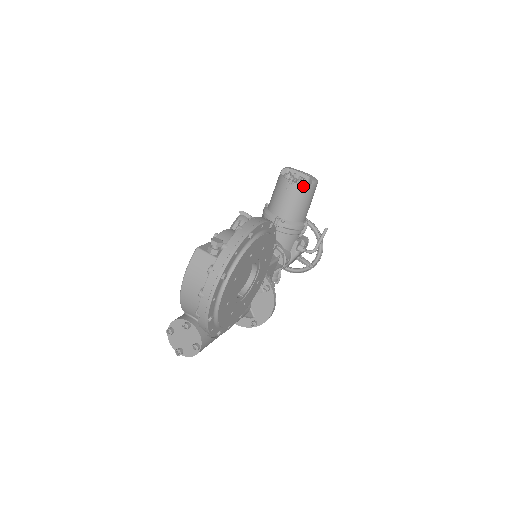
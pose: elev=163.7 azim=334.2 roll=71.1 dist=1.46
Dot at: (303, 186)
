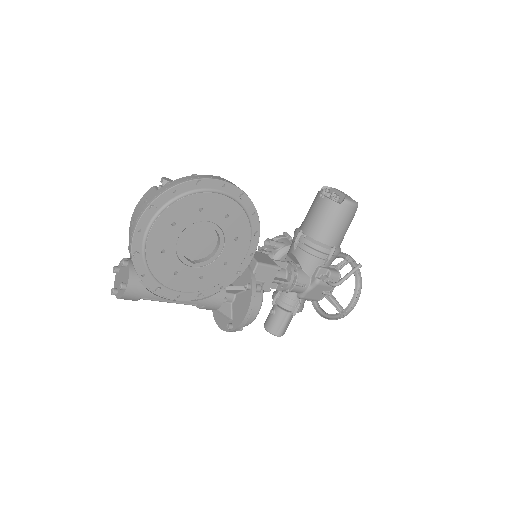
Dot at: (333, 201)
